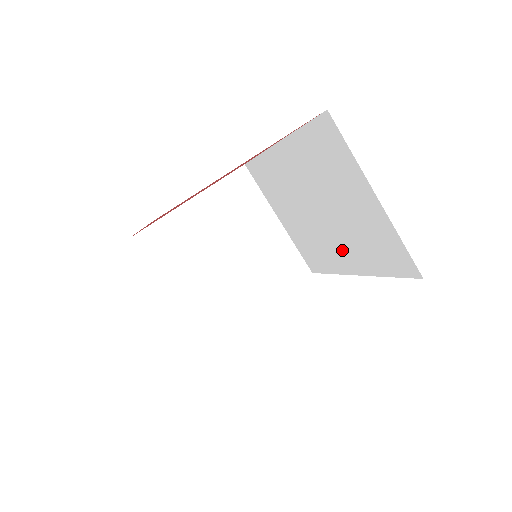
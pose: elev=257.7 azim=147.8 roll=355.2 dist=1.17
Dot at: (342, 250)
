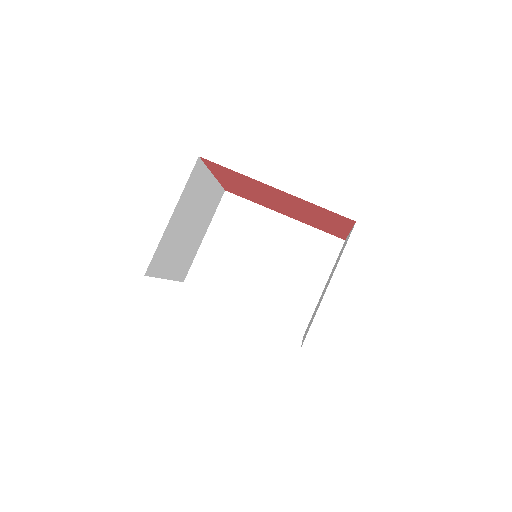
Dot at: (251, 290)
